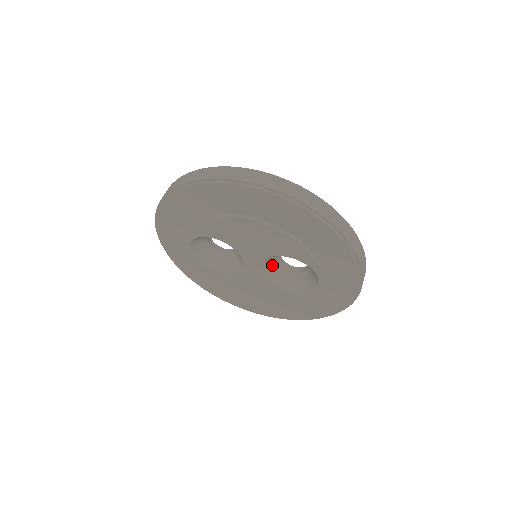
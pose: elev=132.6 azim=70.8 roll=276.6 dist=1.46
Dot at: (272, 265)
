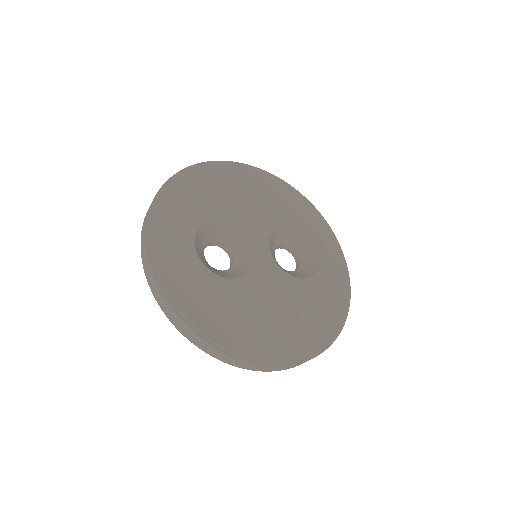
Dot at: (274, 258)
